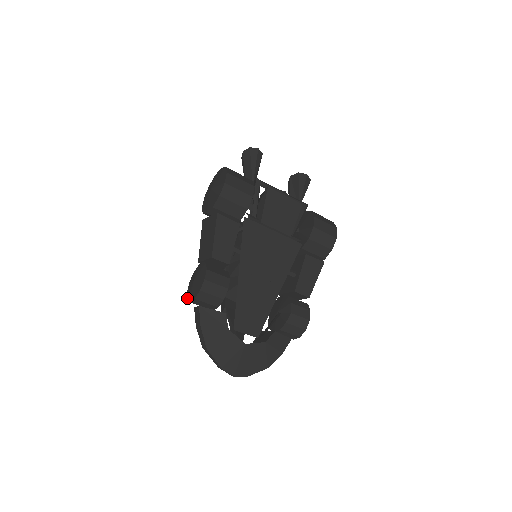
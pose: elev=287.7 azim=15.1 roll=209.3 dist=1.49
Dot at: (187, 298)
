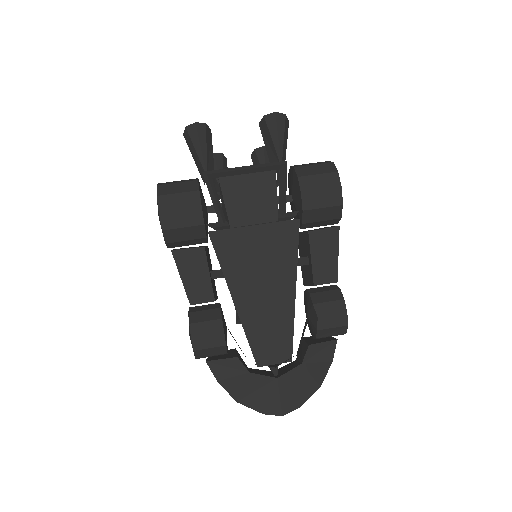
Dot at: occluded
